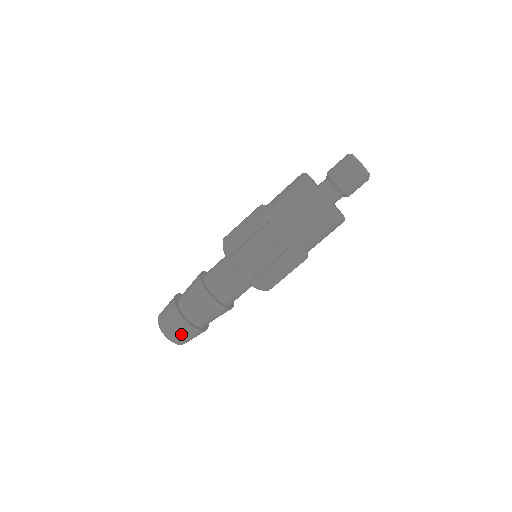
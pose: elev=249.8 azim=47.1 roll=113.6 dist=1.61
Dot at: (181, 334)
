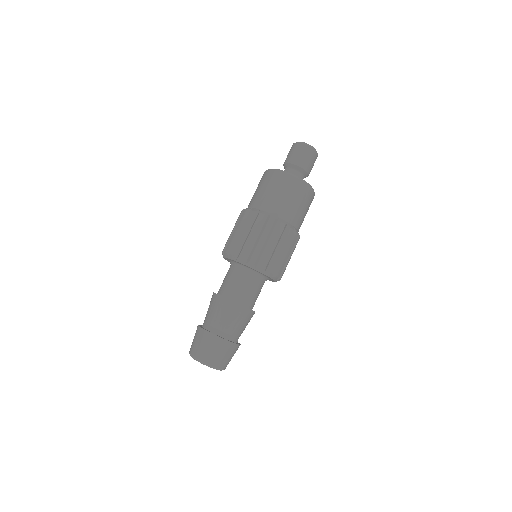
Dot at: (226, 357)
